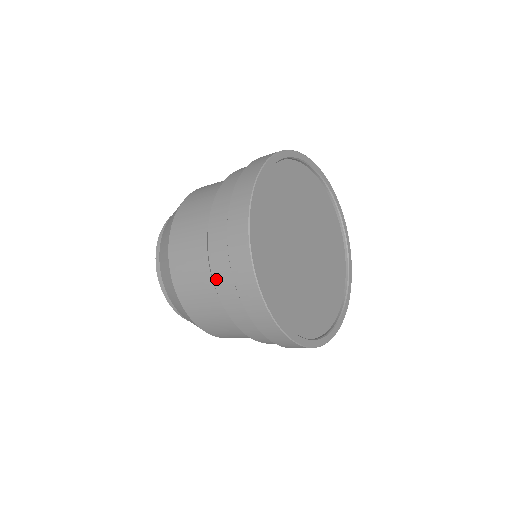
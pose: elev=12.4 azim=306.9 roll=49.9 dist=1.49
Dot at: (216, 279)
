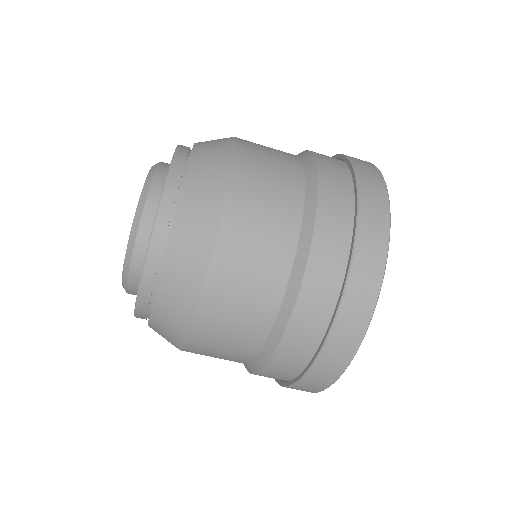
Dot at: (315, 152)
